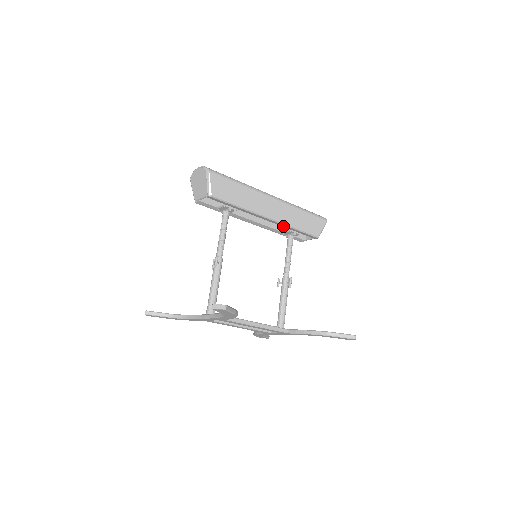
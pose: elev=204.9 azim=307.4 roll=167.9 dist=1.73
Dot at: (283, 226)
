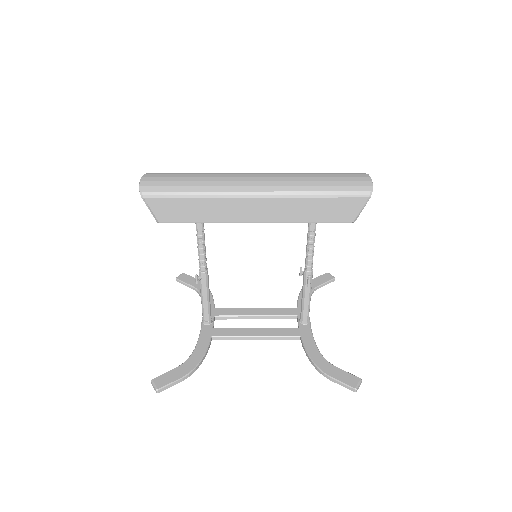
Dot at: occluded
